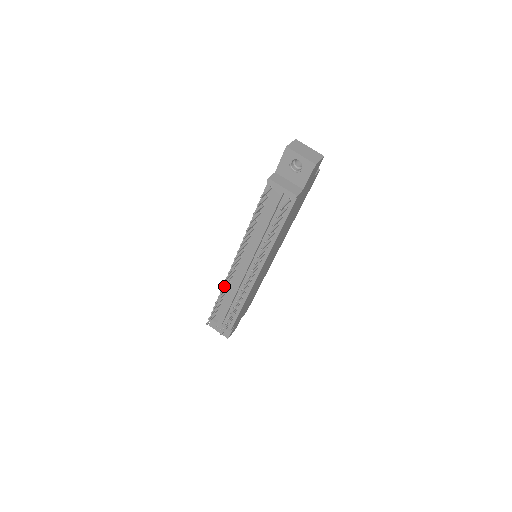
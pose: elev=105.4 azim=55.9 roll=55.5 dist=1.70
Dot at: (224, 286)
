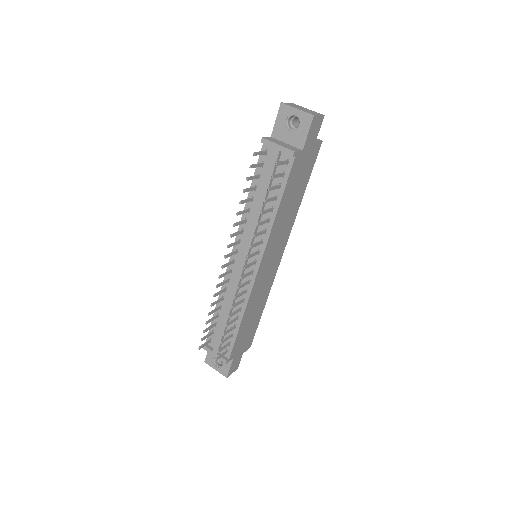
Dot at: occluded
